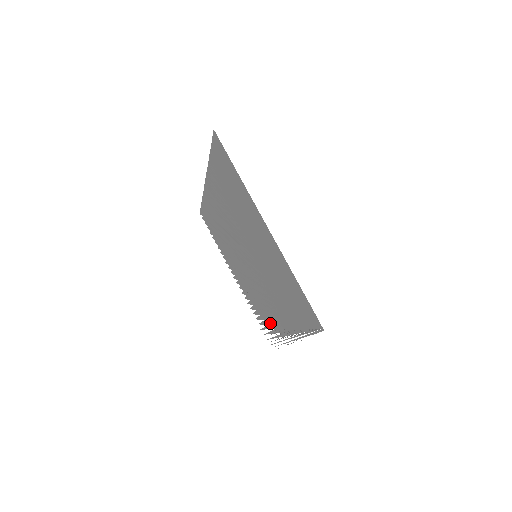
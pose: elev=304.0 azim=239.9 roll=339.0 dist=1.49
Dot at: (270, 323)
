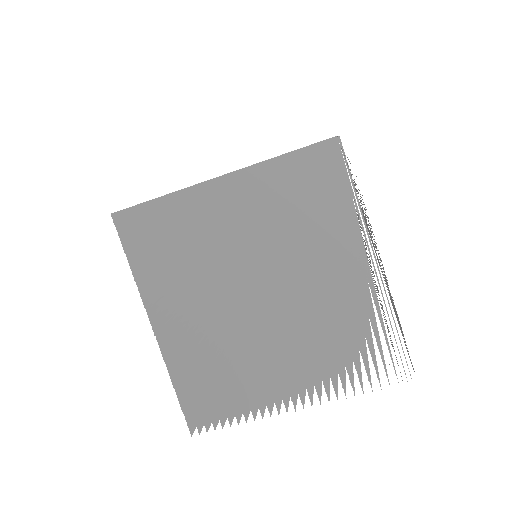
Dot at: (359, 321)
